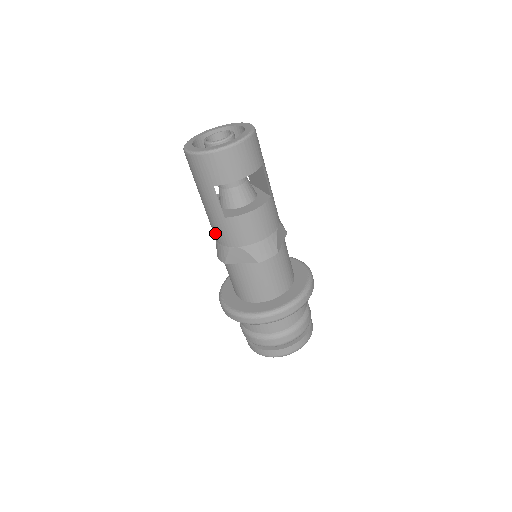
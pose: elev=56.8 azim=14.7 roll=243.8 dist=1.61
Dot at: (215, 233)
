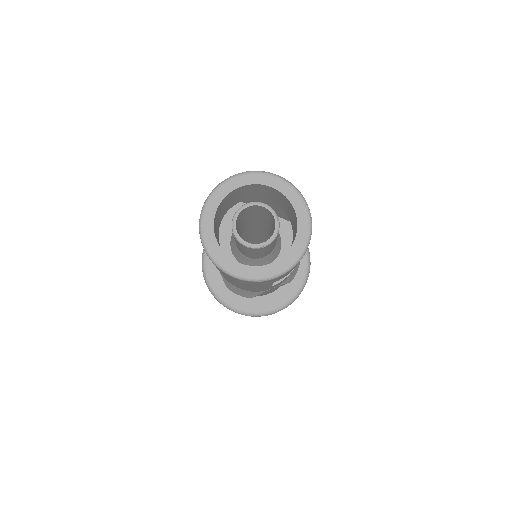
Dot at: occluded
